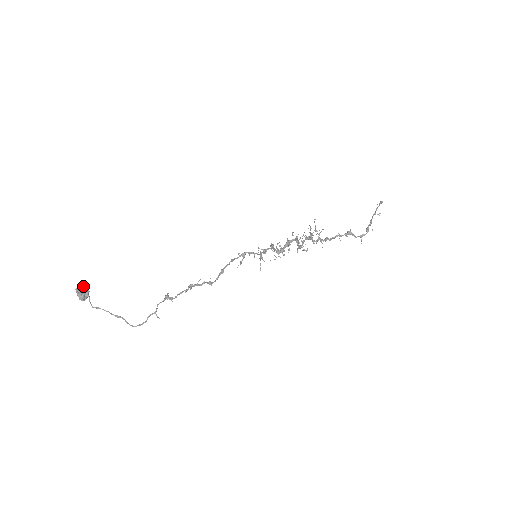
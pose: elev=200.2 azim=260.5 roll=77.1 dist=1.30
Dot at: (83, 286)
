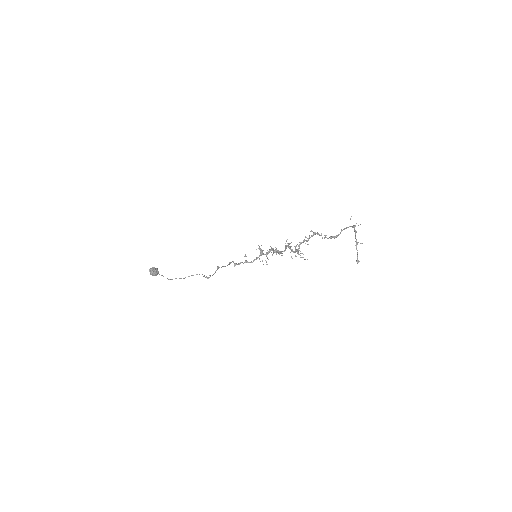
Dot at: (154, 275)
